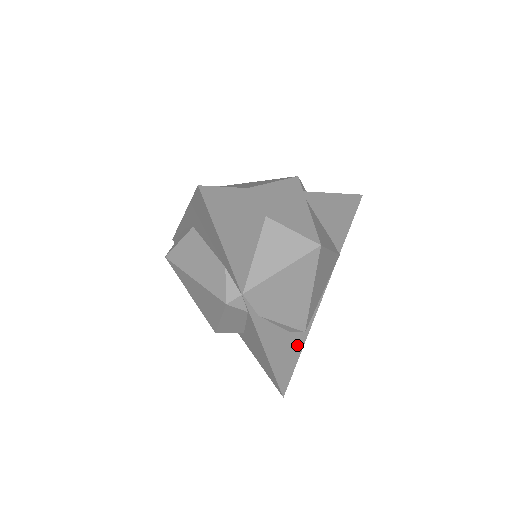
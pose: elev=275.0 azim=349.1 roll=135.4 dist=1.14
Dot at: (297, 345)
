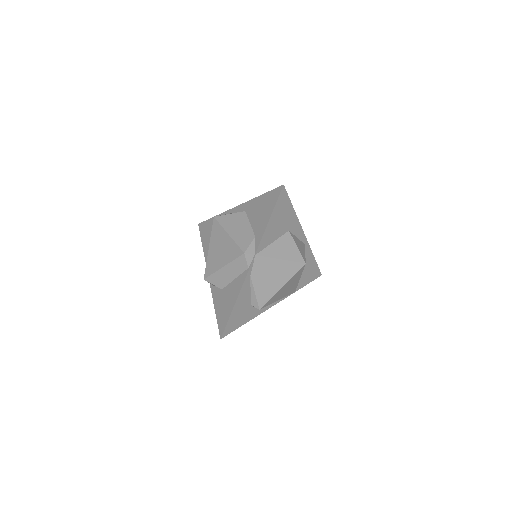
Dot at: (247, 317)
